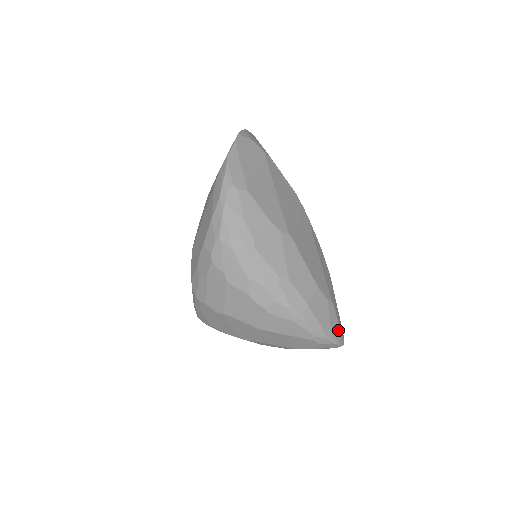
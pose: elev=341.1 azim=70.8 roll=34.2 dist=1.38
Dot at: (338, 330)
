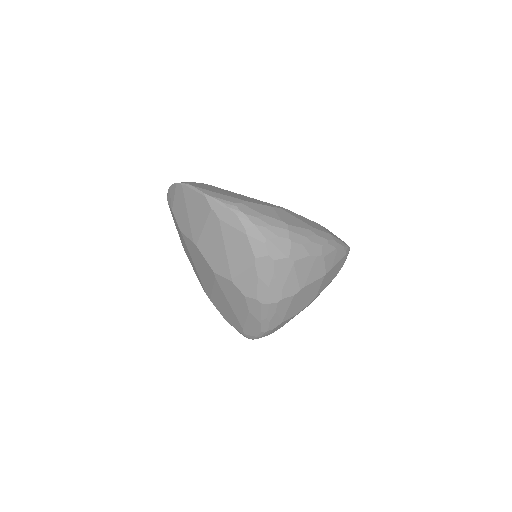
Dot at: occluded
